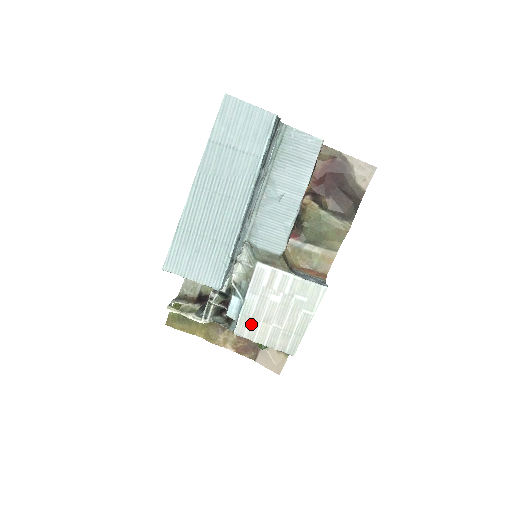
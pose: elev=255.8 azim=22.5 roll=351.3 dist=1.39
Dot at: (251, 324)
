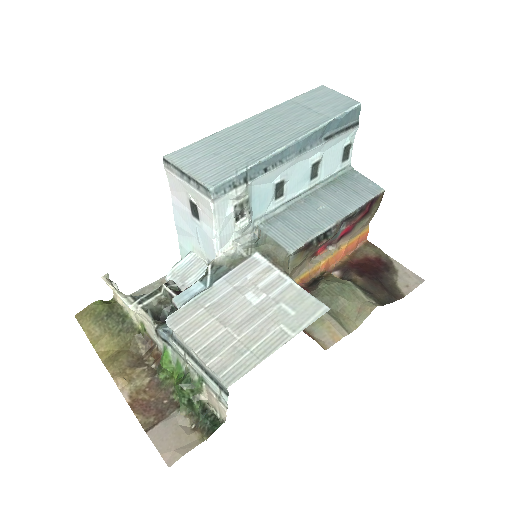
Dot at: (198, 316)
